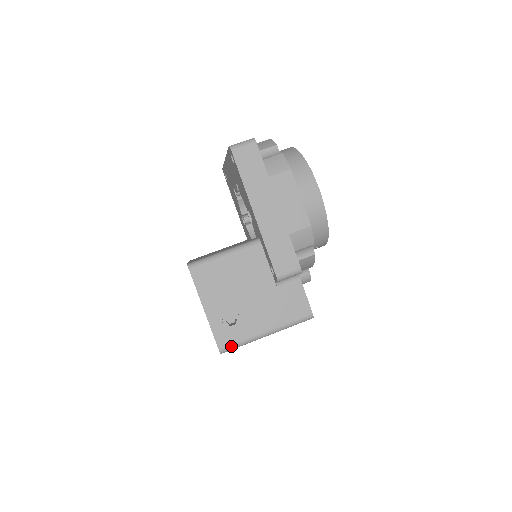
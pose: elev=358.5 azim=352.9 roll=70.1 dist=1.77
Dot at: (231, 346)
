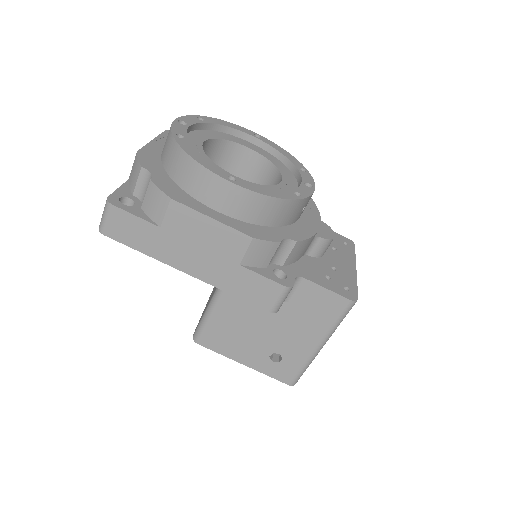
Dot at: (297, 376)
